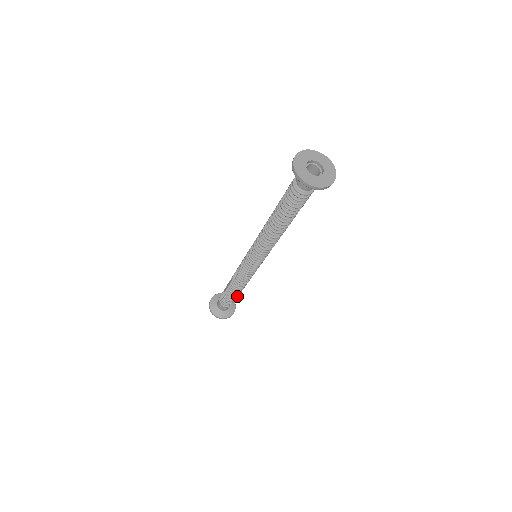
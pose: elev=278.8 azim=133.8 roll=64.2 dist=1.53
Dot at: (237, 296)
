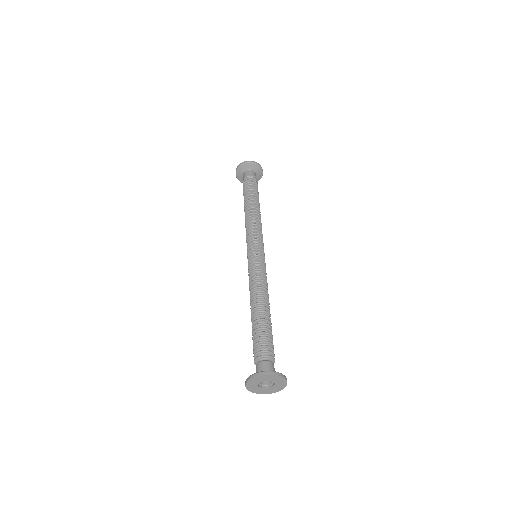
Dot at: occluded
